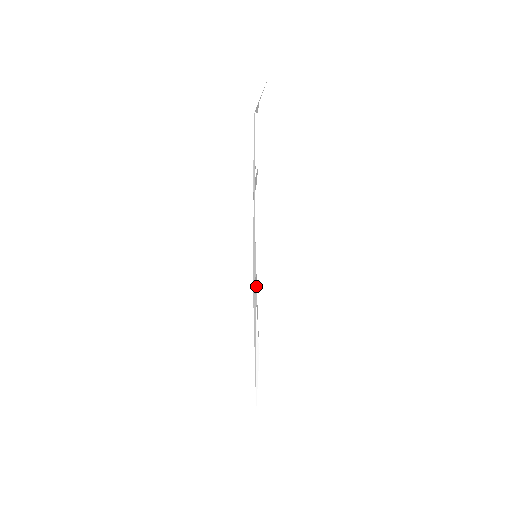
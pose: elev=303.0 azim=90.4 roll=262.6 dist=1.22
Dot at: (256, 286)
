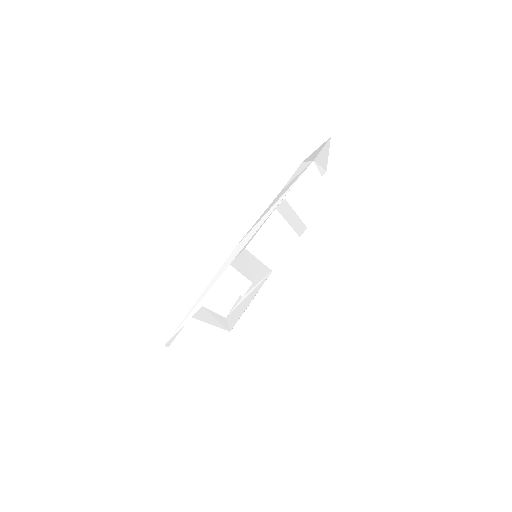
Dot at: (245, 297)
